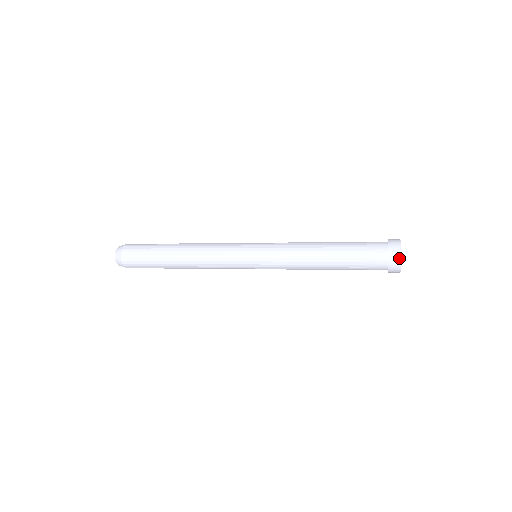
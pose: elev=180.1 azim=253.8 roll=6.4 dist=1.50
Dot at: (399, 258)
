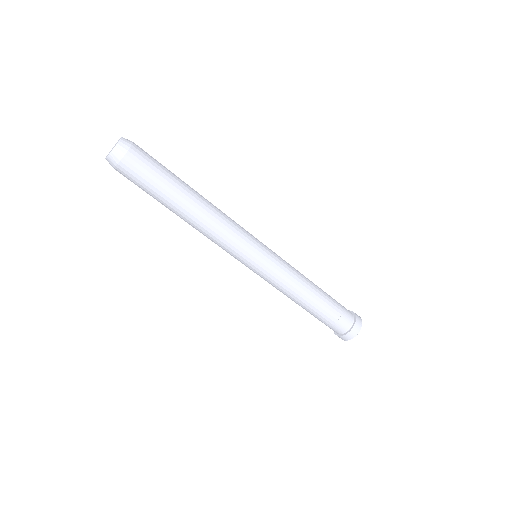
Dot at: (361, 324)
